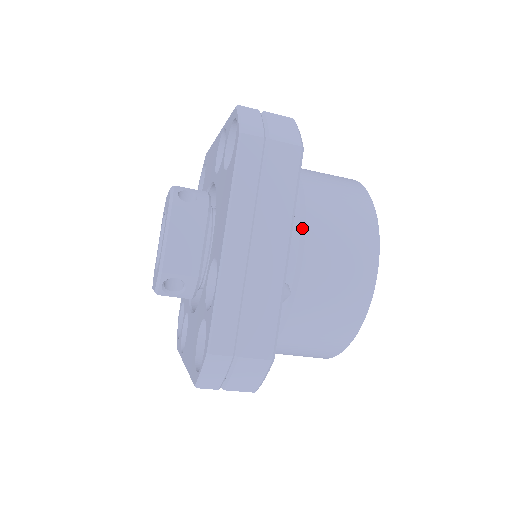
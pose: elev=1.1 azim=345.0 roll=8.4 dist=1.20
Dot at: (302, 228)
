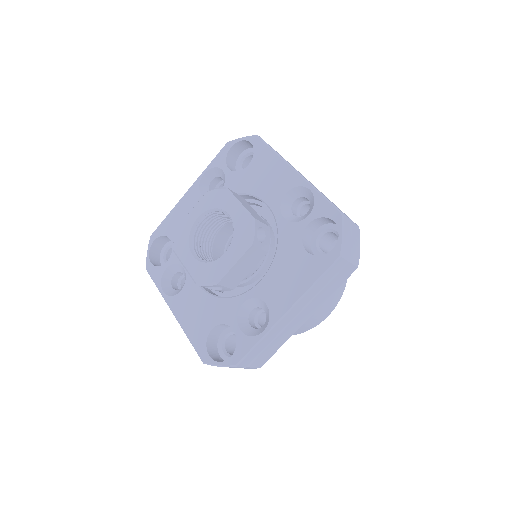
Dot at: occluded
